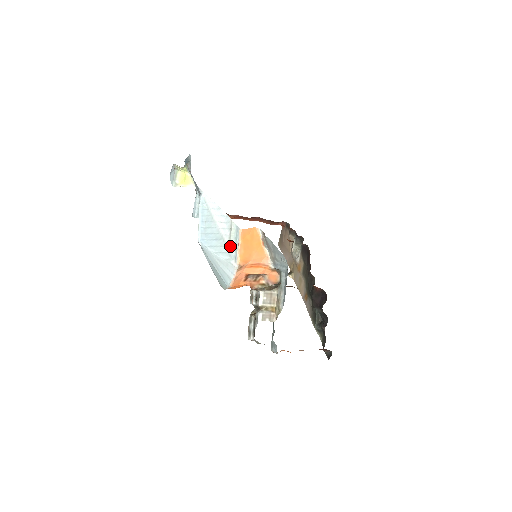
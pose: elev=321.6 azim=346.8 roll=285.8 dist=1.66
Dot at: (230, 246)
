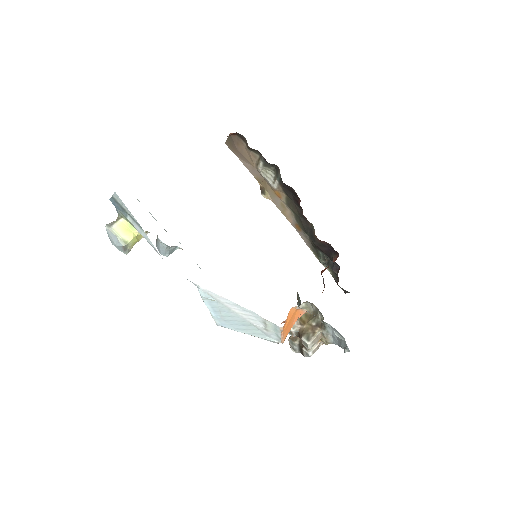
Dot at: (268, 333)
